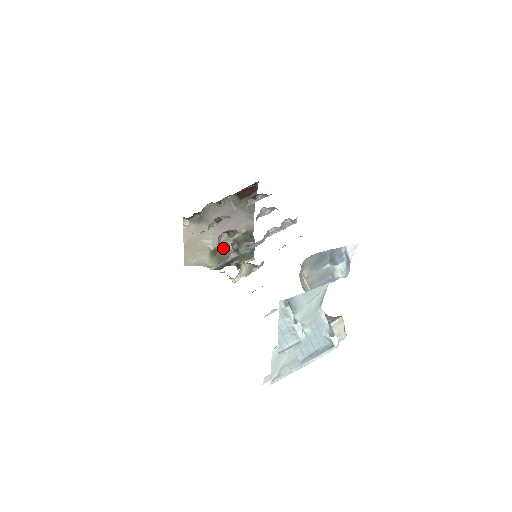
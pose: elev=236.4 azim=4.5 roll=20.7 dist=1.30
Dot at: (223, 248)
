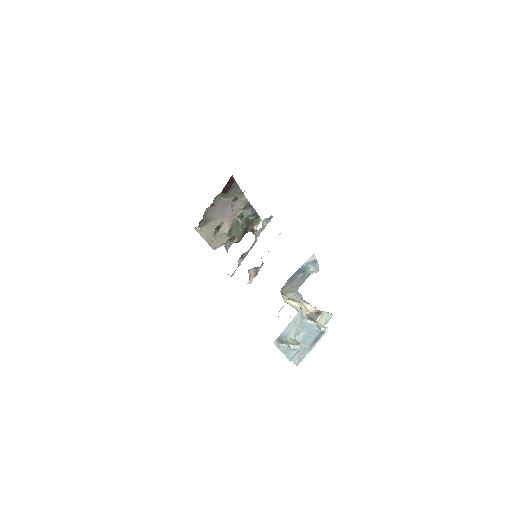
Dot at: (234, 225)
